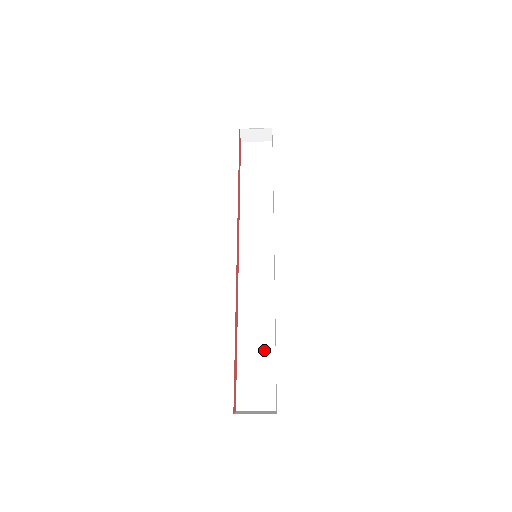
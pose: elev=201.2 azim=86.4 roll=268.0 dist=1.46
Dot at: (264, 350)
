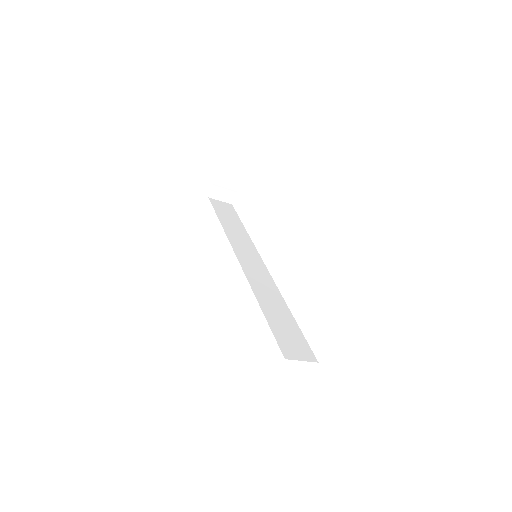
Dot at: (287, 319)
